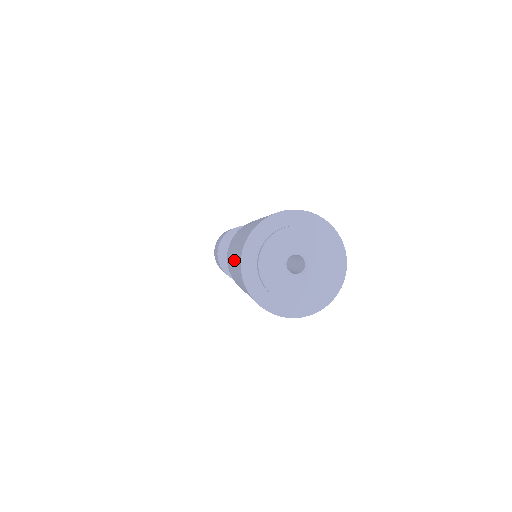
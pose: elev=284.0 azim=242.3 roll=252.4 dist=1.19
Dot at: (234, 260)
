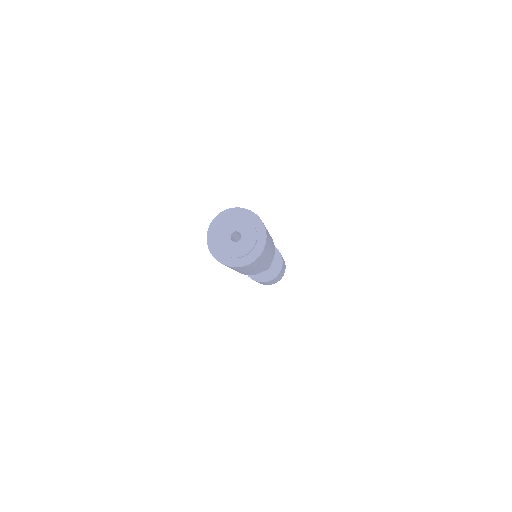
Dot at: occluded
